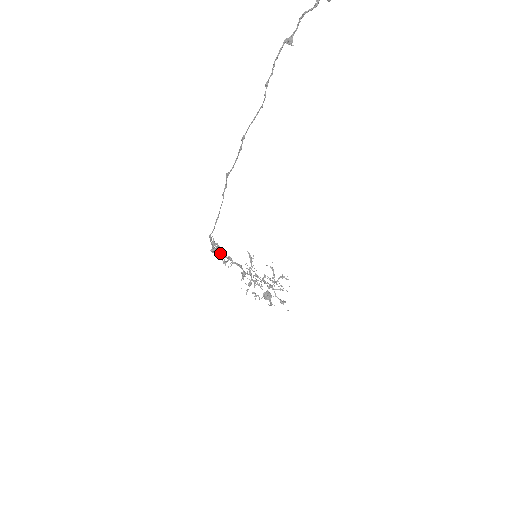
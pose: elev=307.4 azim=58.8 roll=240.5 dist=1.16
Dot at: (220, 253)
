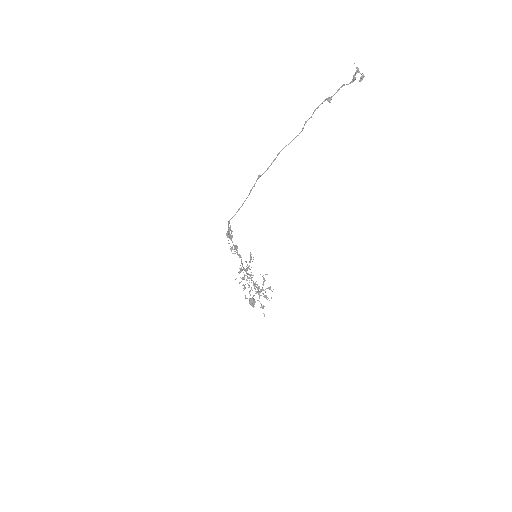
Dot at: (231, 240)
